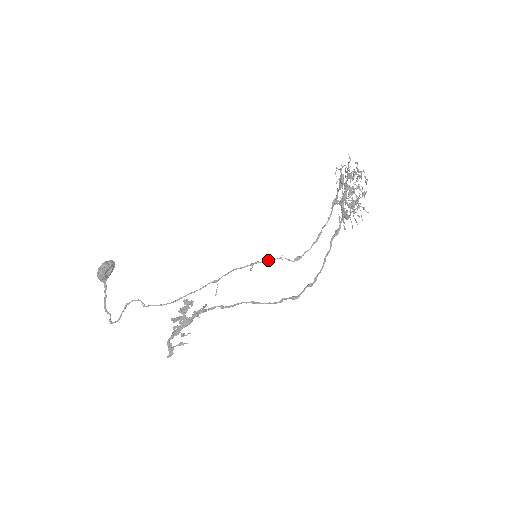
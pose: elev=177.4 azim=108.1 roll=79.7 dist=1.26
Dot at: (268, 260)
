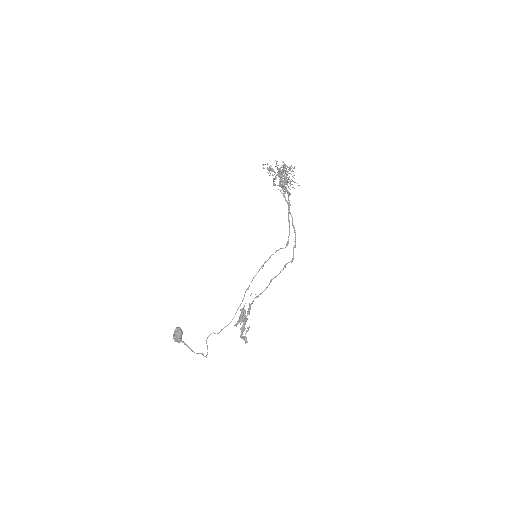
Dot at: (270, 257)
